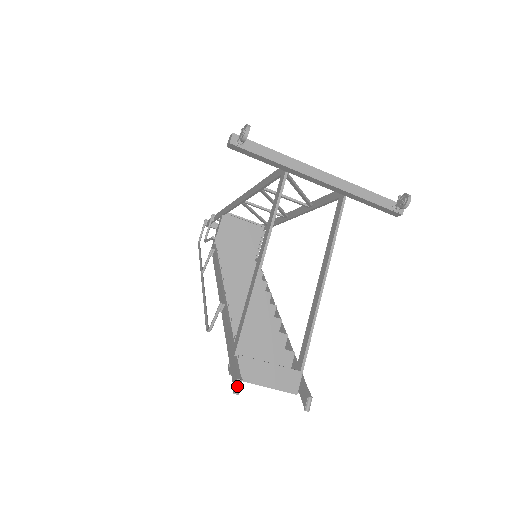
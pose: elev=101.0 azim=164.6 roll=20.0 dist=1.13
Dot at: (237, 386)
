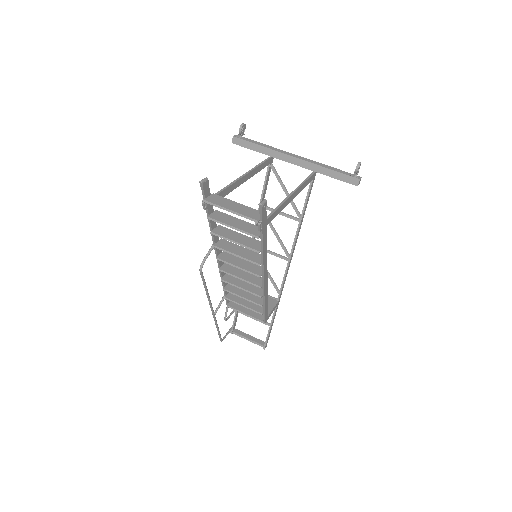
Dot at: (203, 179)
